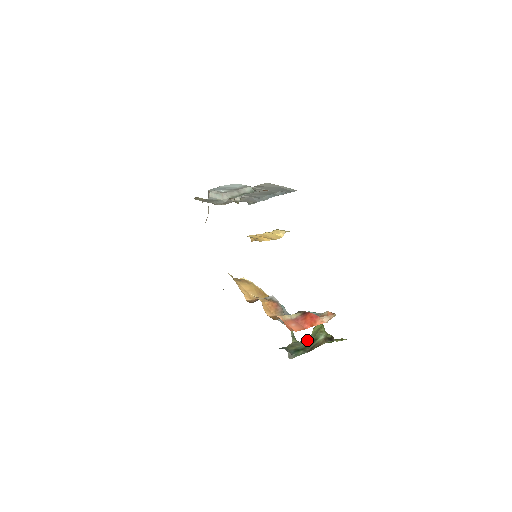
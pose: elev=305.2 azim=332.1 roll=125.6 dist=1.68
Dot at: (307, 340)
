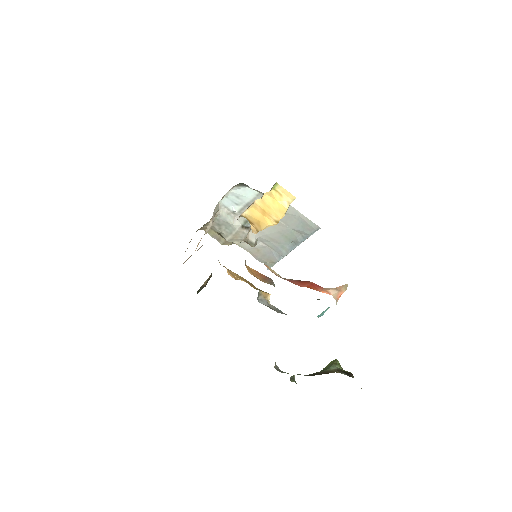
Dot at: occluded
